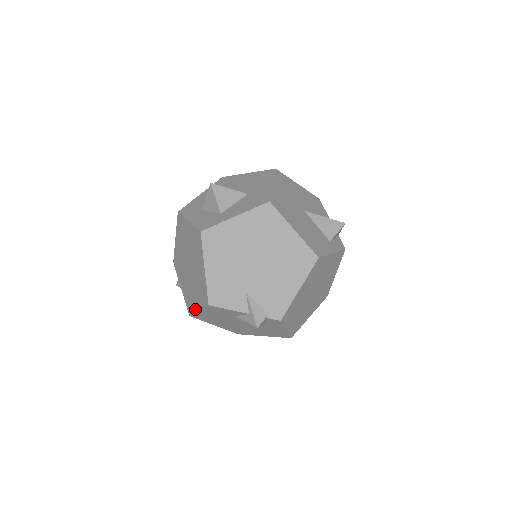
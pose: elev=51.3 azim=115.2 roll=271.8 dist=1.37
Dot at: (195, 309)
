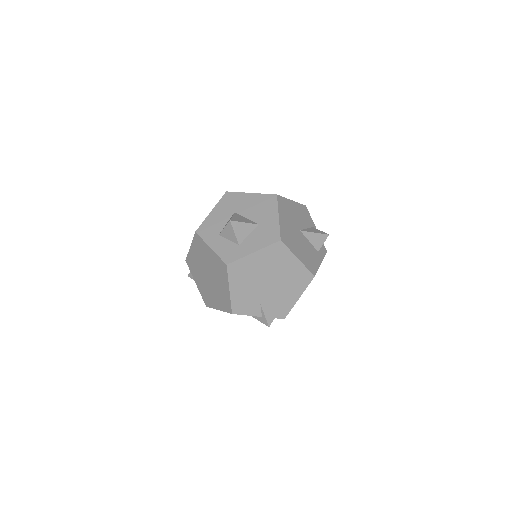
Dot at: (214, 307)
